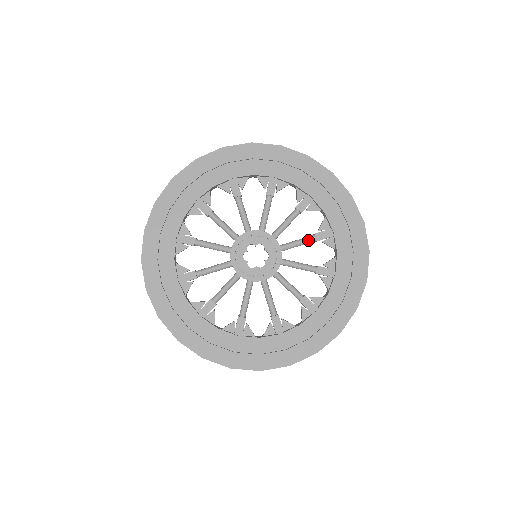
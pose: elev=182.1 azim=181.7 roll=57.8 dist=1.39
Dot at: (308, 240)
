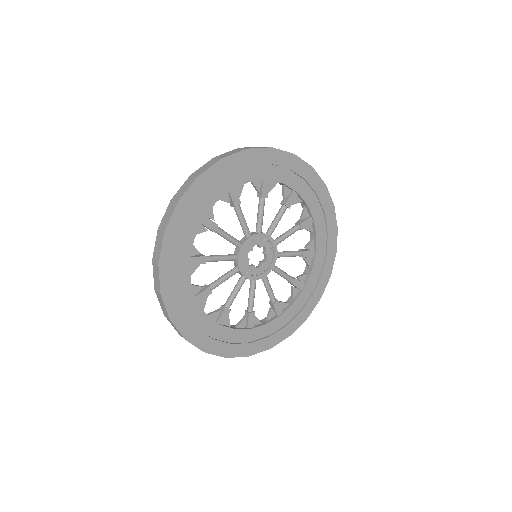
Dot at: (297, 254)
